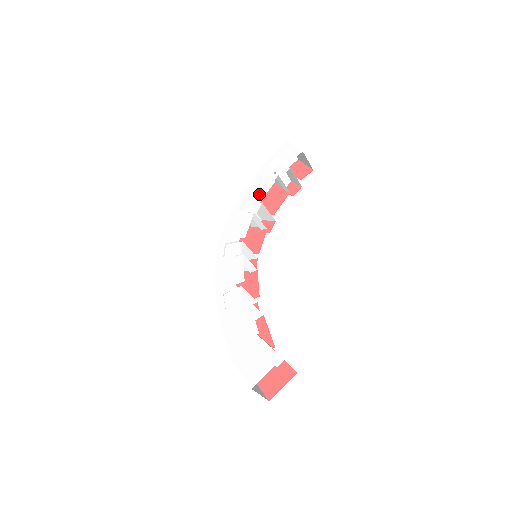
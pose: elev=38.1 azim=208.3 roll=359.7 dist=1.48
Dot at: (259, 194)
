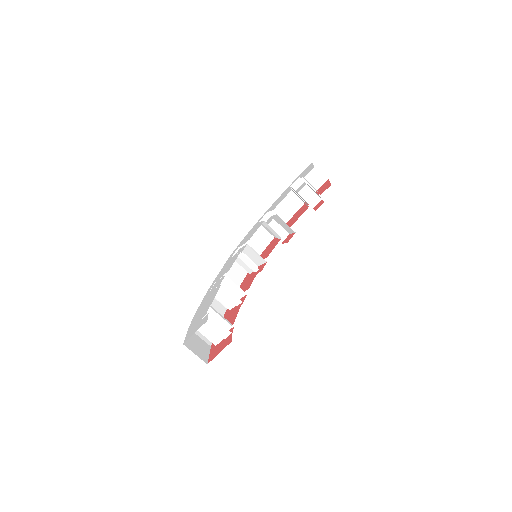
Dot at: (274, 207)
